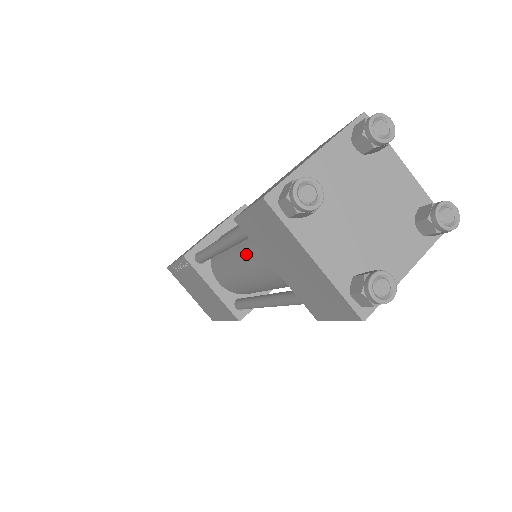
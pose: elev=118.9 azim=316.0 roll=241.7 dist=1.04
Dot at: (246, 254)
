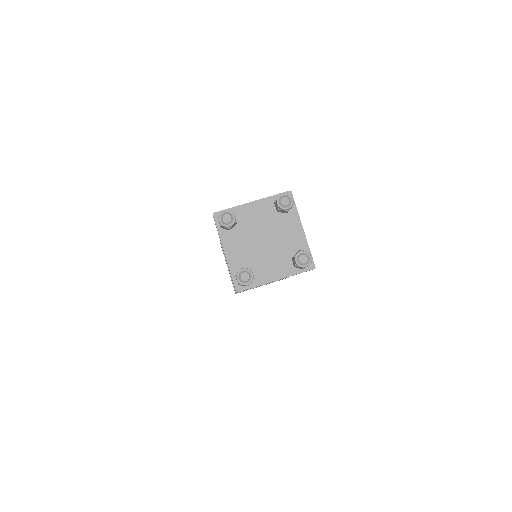
Dot at: occluded
